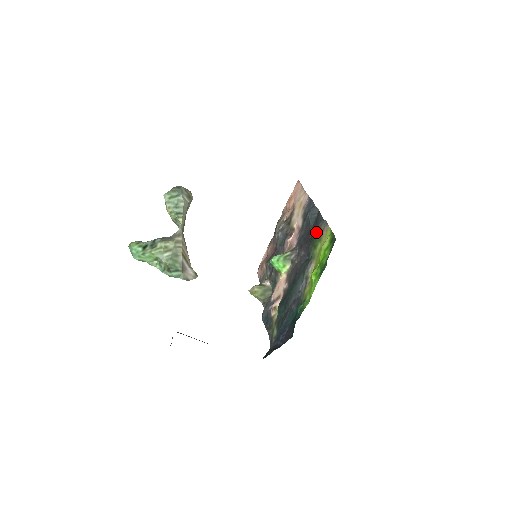
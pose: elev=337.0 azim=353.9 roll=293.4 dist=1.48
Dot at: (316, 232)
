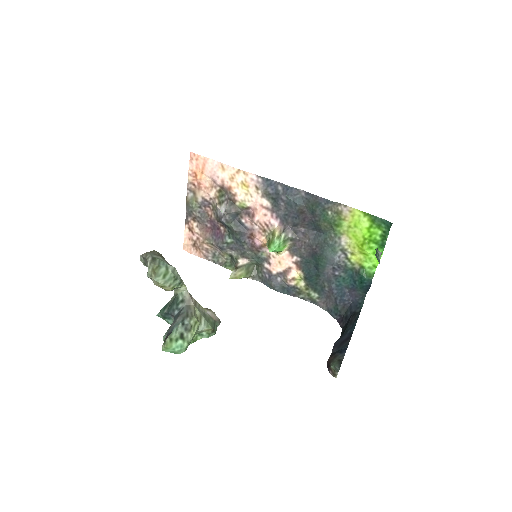
Dot at: (326, 213)
